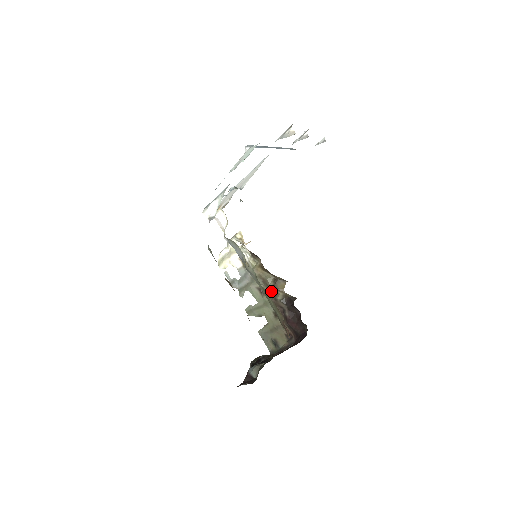
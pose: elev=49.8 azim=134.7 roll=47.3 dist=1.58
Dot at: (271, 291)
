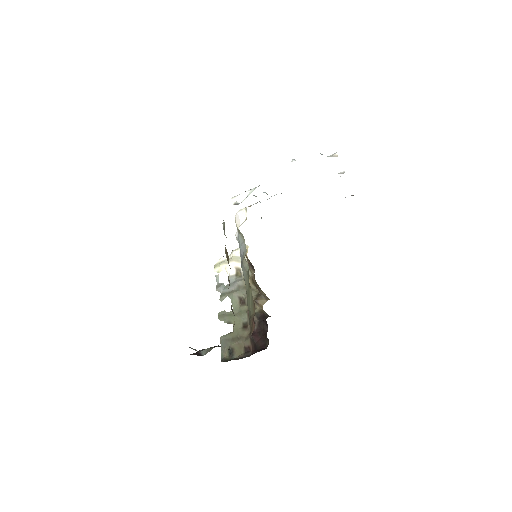
Dot at: occluded
